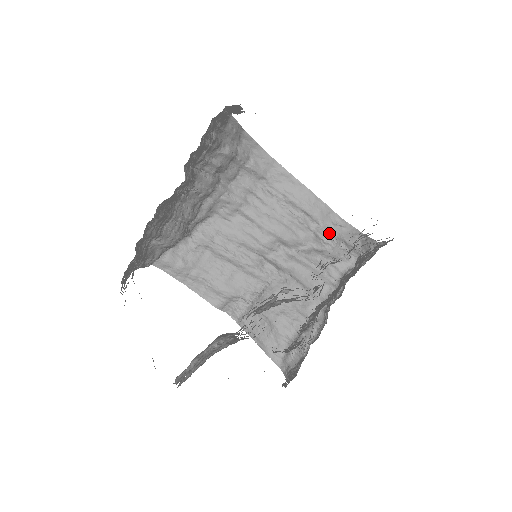
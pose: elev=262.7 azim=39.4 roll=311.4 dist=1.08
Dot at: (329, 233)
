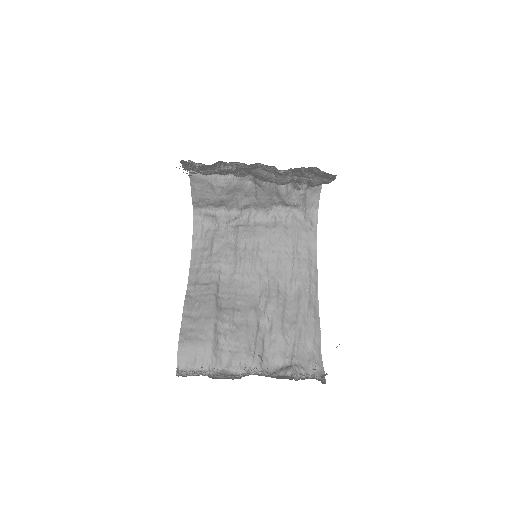
Dot at: occluded
